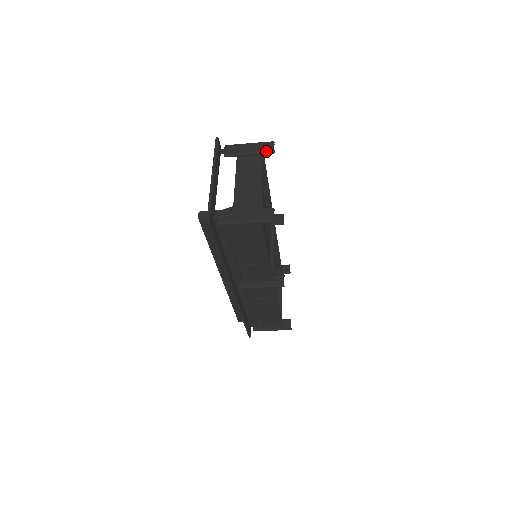
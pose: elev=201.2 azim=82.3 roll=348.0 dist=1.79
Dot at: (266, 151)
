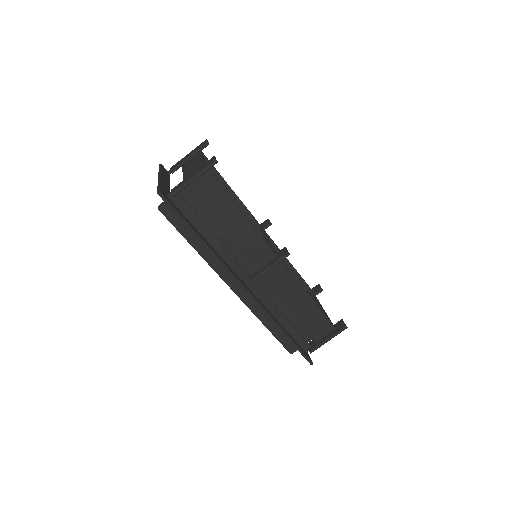
Dot at: (201, 146)
